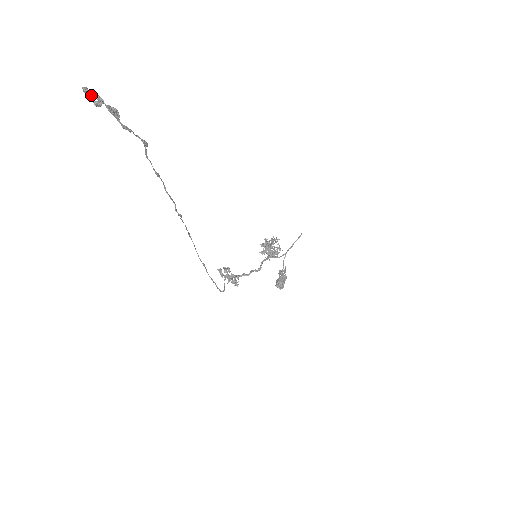
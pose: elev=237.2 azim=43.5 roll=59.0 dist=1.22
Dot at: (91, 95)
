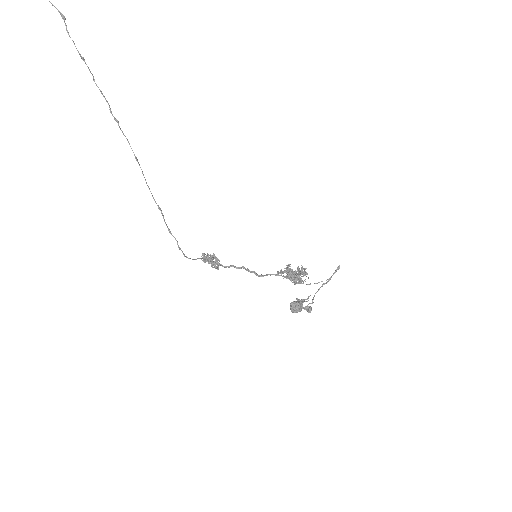
Dot at: out of frame
